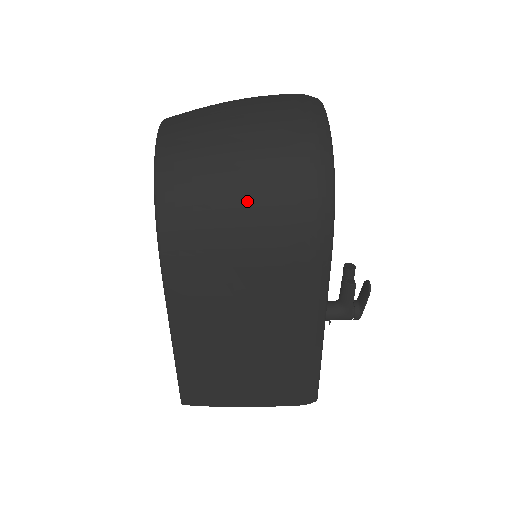
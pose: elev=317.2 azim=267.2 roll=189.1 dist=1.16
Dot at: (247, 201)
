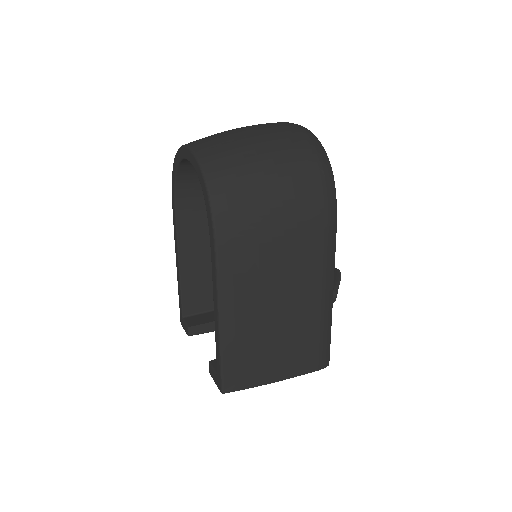
Dot at: (279, 187)
